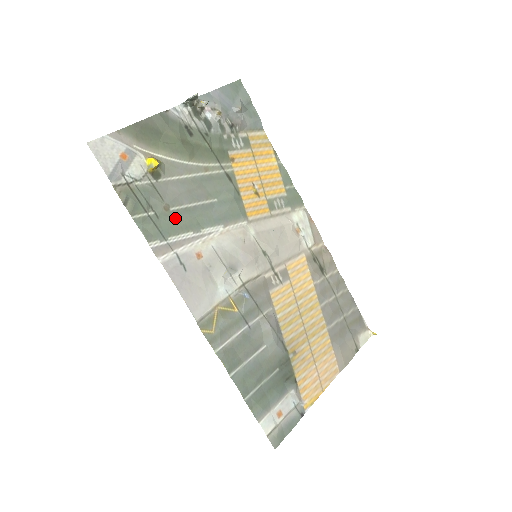
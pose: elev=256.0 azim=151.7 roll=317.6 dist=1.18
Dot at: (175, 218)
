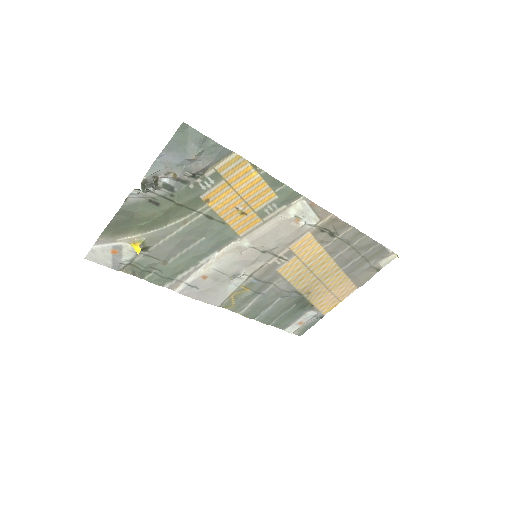
Dot at: (174, 266)
